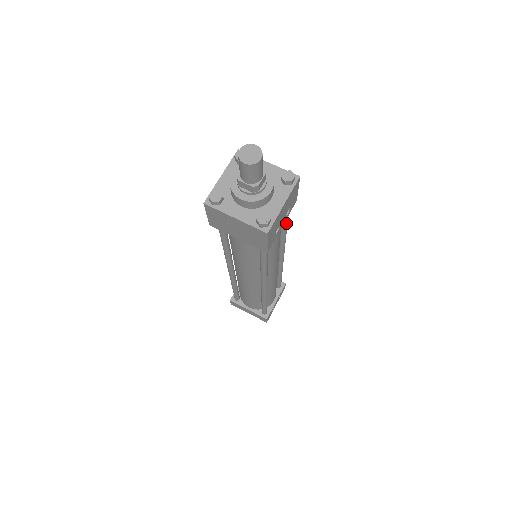
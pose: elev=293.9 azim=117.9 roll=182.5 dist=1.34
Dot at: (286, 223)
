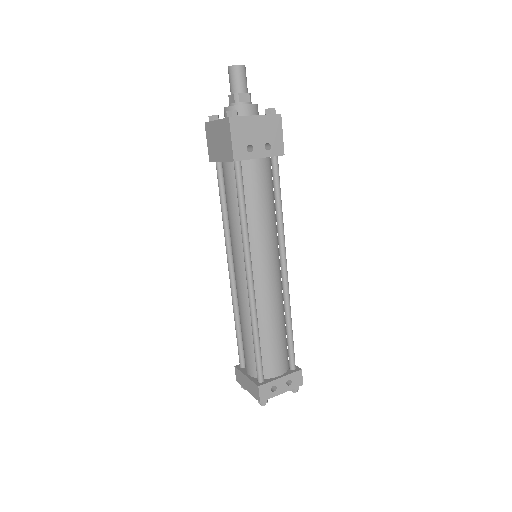
Dot at: (278, 191)
